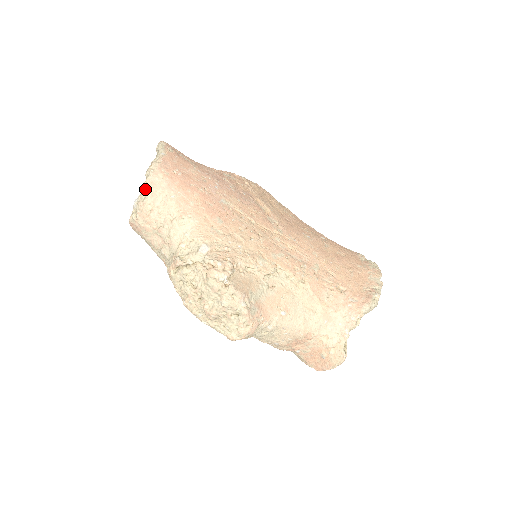
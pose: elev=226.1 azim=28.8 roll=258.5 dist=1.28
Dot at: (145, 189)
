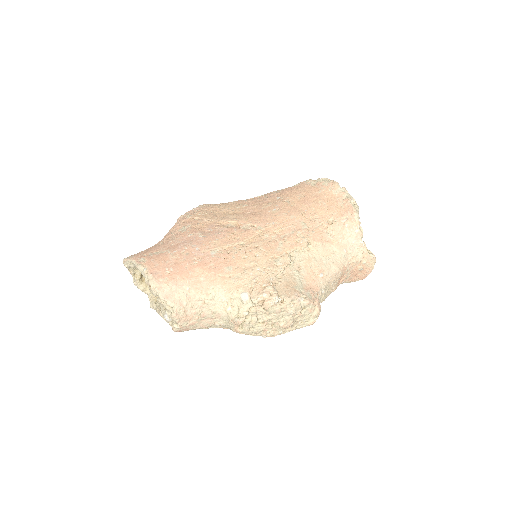
Dot at: (167, 305)
